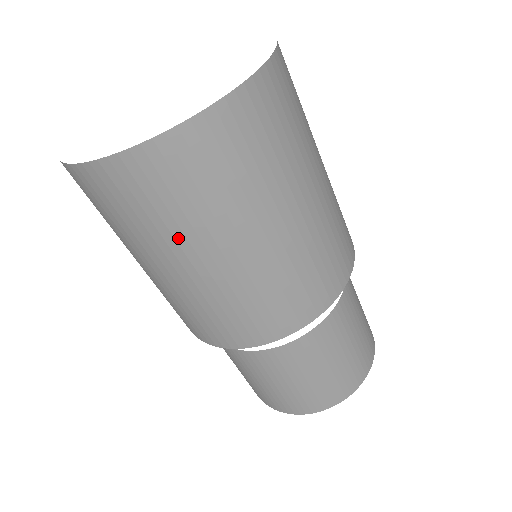
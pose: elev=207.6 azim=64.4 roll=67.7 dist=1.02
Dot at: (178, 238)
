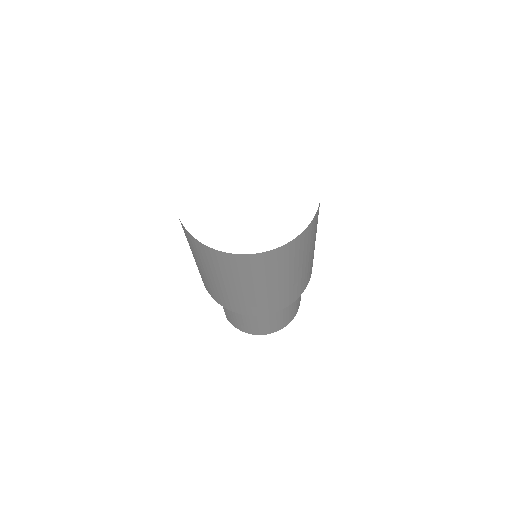
Dot at: (248, 280)
